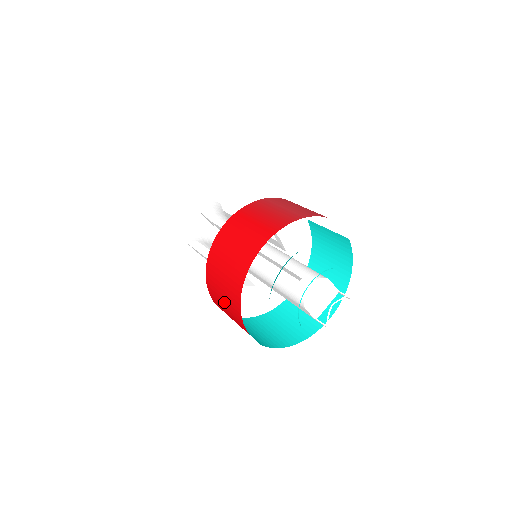
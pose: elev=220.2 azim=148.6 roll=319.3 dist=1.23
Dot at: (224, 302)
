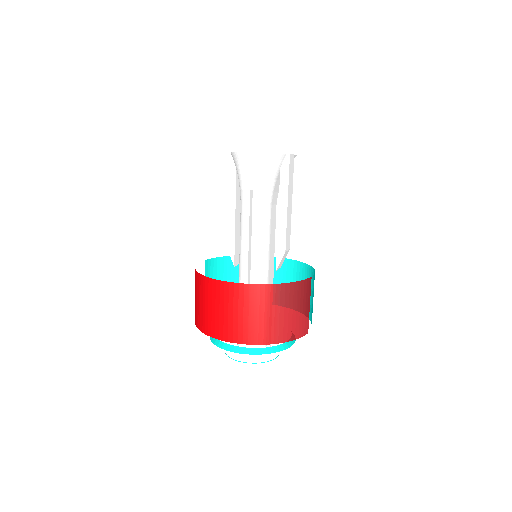
Dot at: (195, 298)
